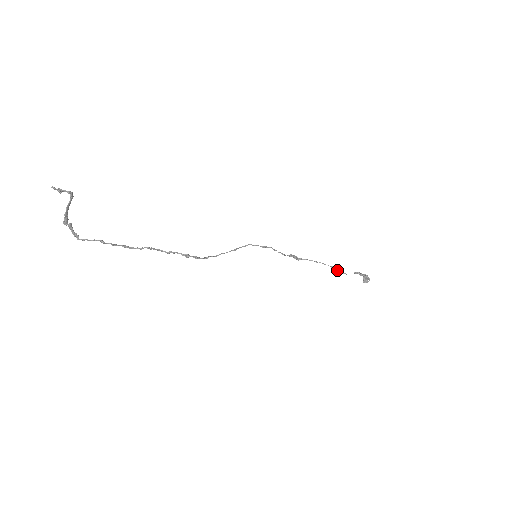
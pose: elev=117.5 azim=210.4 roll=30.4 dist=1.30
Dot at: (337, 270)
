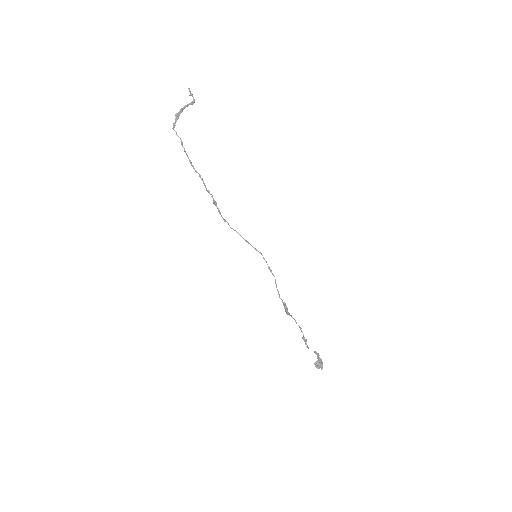
Dot at: (305, 340)
